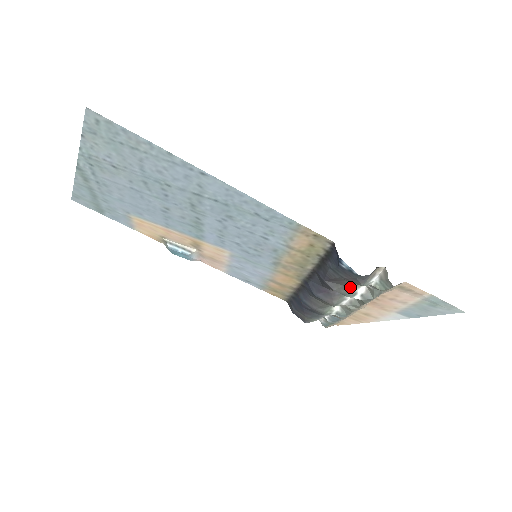
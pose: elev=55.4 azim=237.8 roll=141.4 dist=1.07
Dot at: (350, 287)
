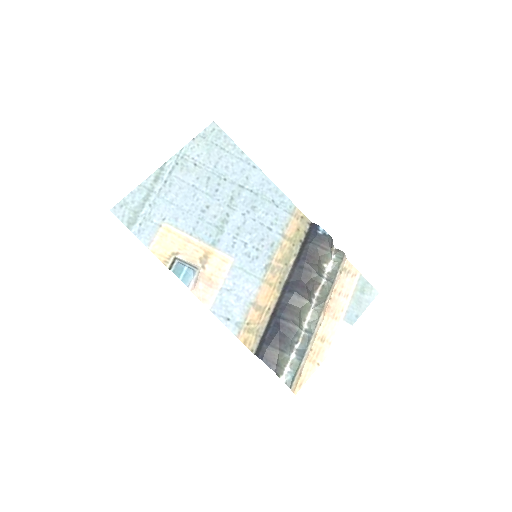
Dot at: (319, 269)
